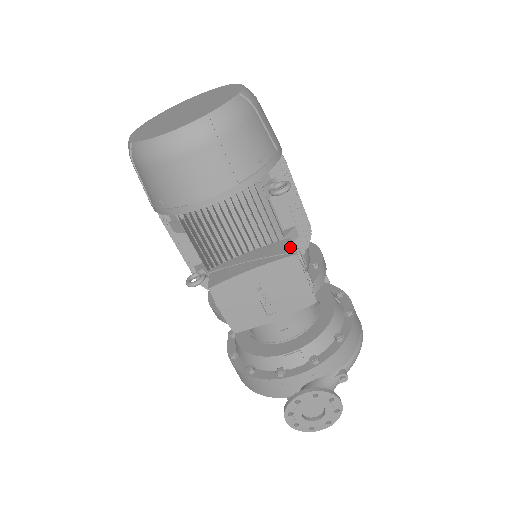
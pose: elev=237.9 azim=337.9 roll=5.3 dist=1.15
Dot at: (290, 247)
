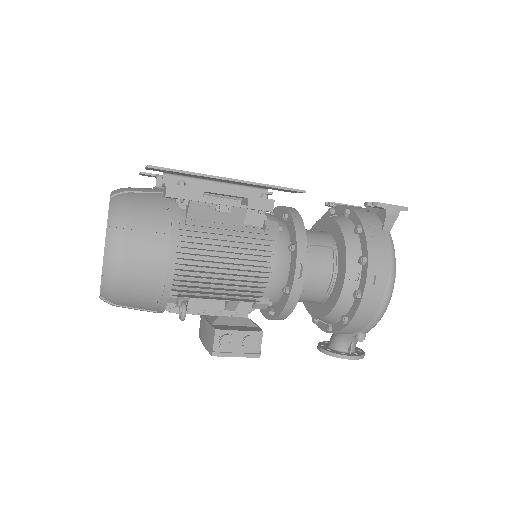
Dot at: (212, 343)
